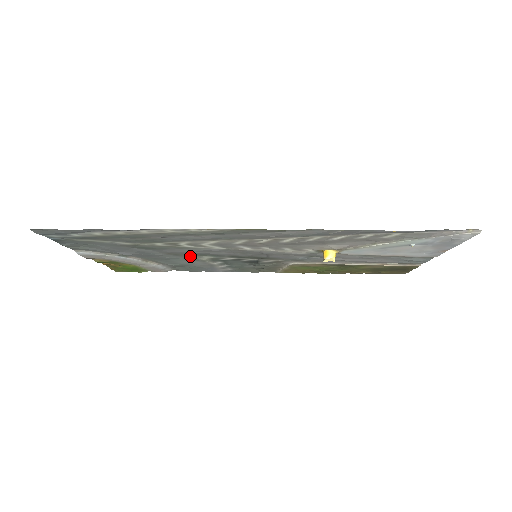
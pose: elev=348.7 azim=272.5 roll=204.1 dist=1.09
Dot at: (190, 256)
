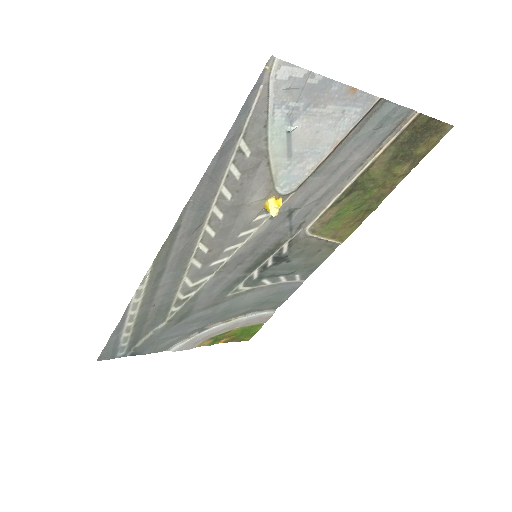
Dot at: (229, 296)
